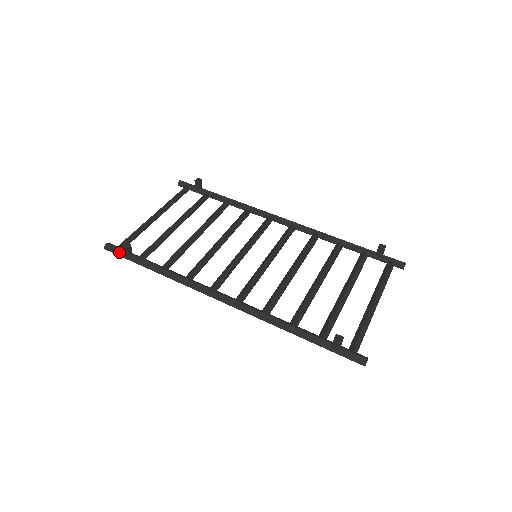
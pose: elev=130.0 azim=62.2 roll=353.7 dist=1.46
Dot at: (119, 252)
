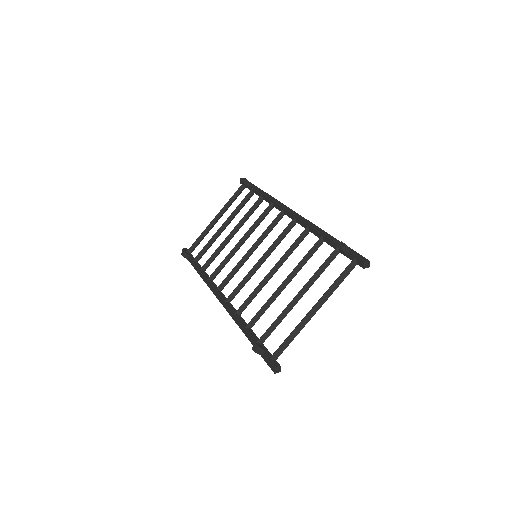
Dot at: occluded
